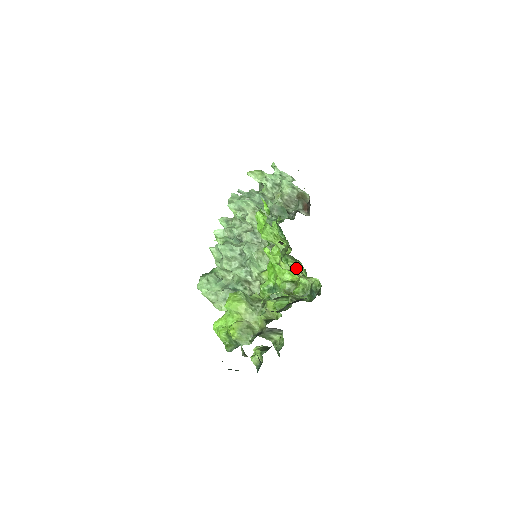
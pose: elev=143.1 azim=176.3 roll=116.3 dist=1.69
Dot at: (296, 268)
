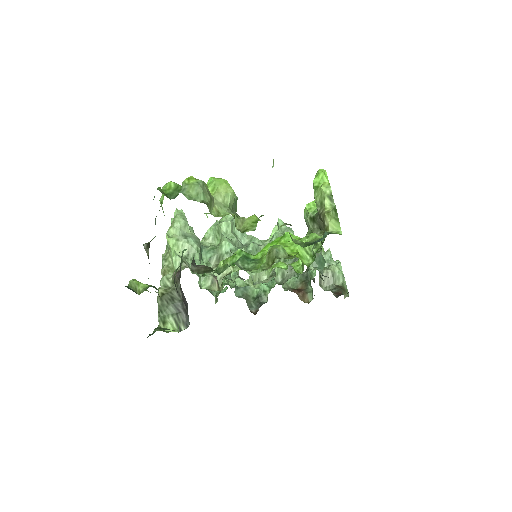
Dot at: occluded
